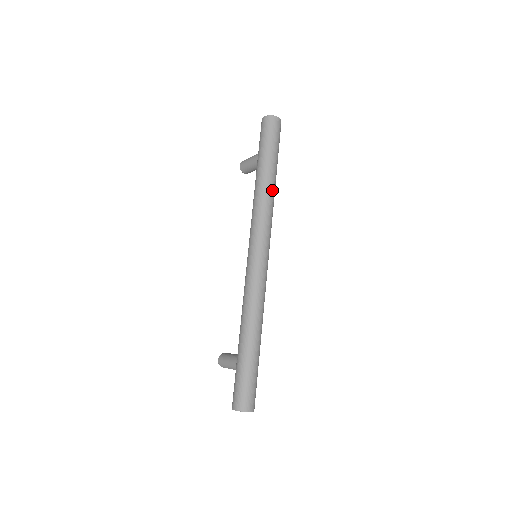
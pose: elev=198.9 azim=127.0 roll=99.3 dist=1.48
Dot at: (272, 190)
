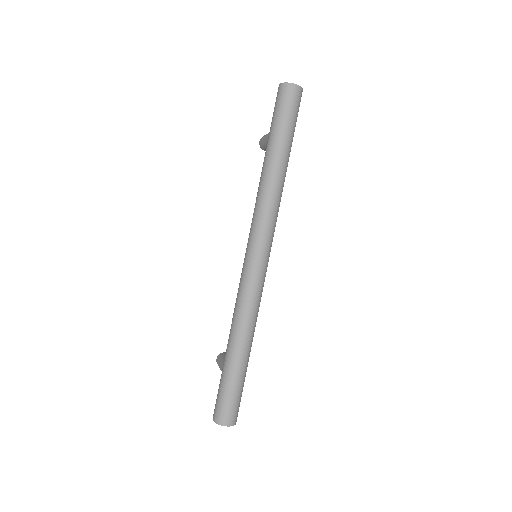
Dot at: (278, 179)
